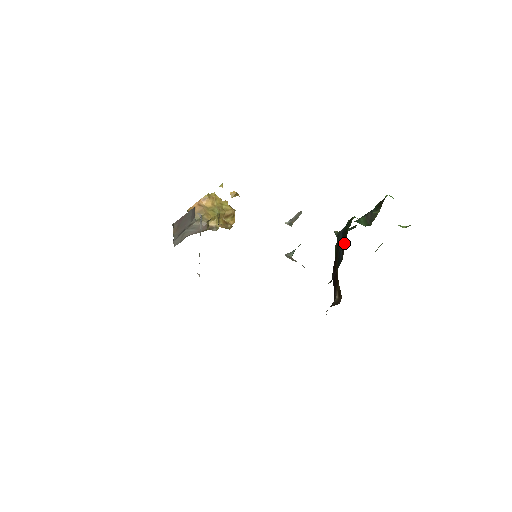
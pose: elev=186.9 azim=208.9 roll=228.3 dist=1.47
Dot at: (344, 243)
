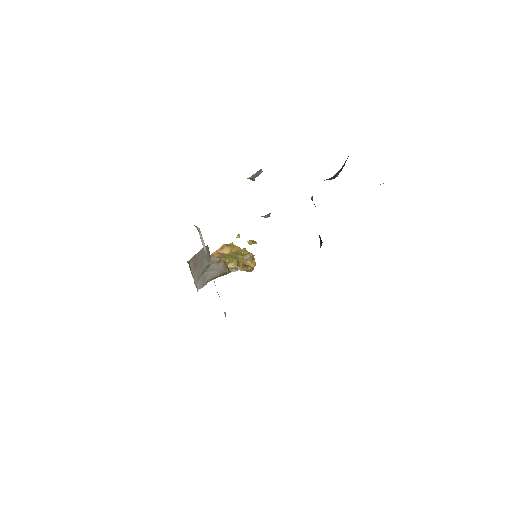
Dot at: occluded
